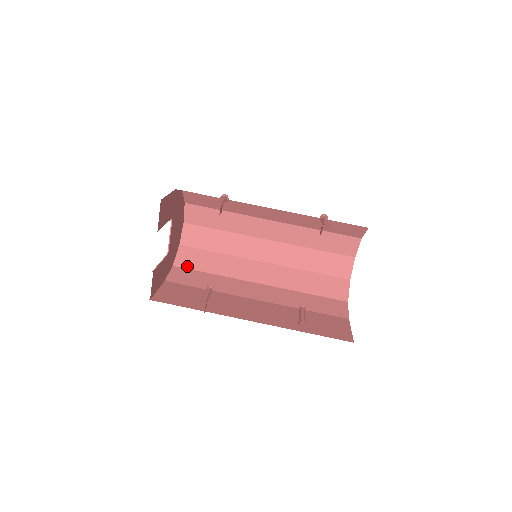
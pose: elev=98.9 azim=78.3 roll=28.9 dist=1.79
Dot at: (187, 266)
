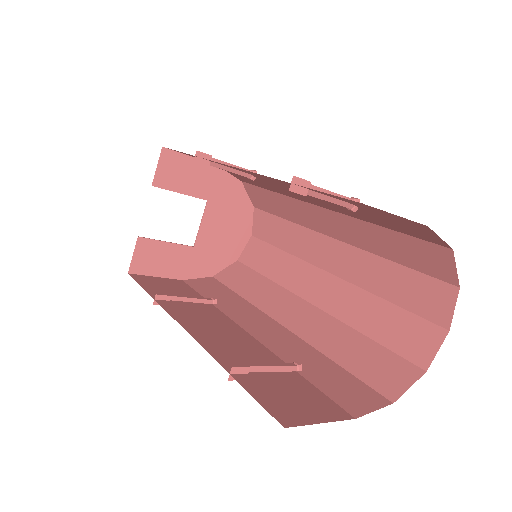
Dot at: (224, 281)
